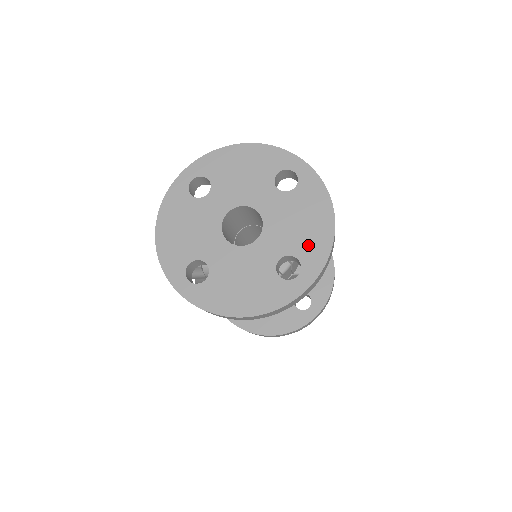
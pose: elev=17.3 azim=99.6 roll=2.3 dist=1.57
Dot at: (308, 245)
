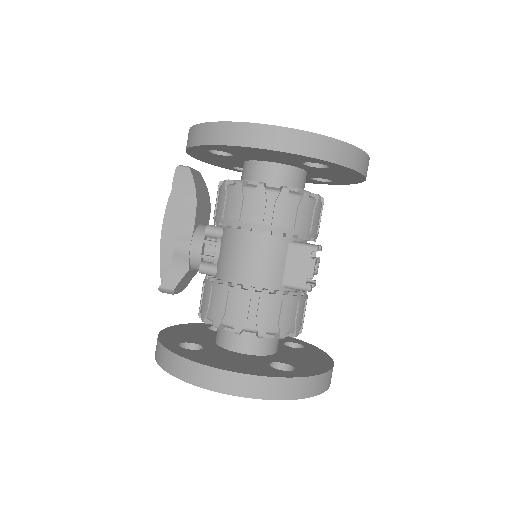
Dot at: occluded
